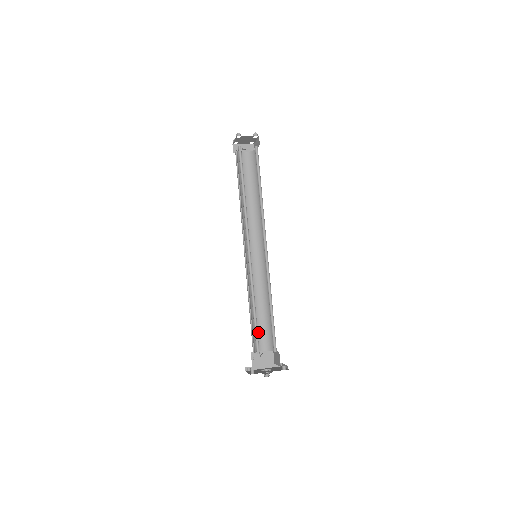
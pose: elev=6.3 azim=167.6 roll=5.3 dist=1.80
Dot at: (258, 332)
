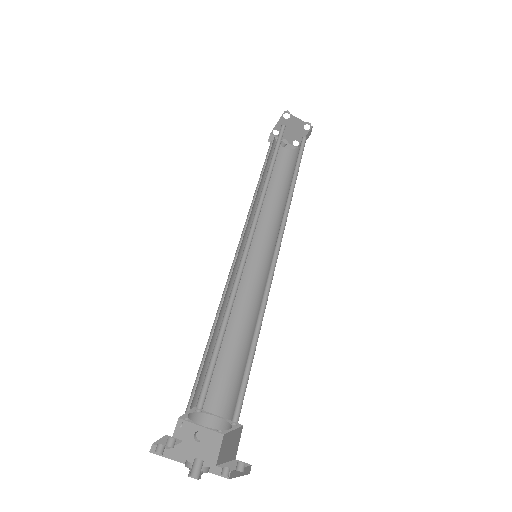
Dot at: occluded
